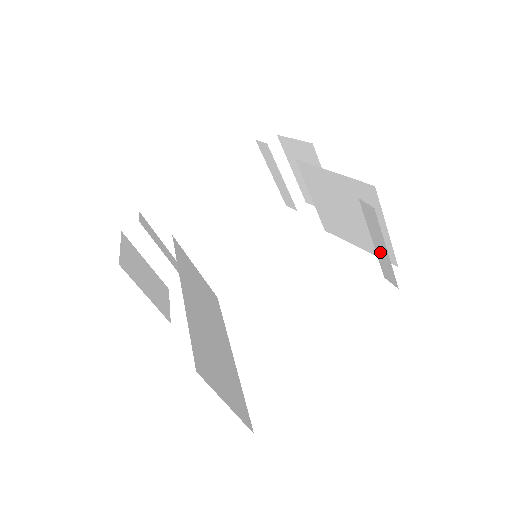
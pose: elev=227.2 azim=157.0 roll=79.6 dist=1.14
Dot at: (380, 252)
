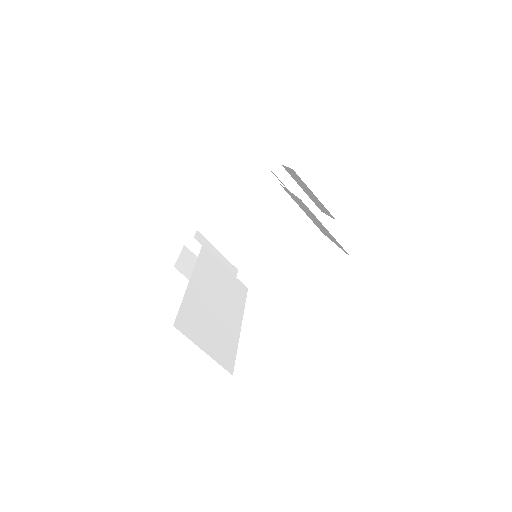
Dot at: occluded
